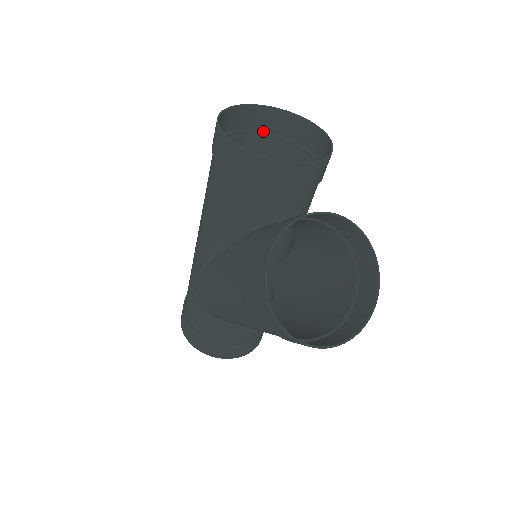
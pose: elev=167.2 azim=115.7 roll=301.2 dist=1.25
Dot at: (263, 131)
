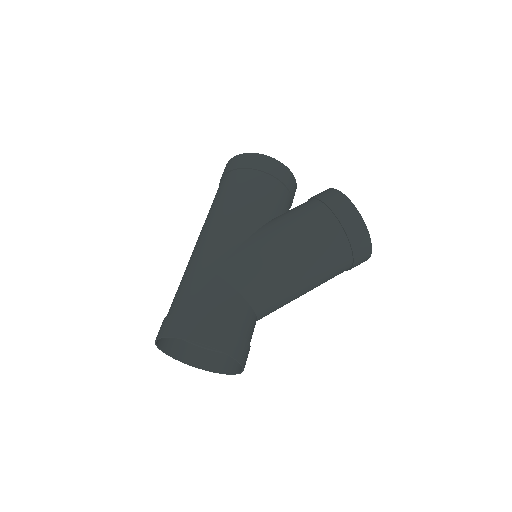
Dot at: occluded
